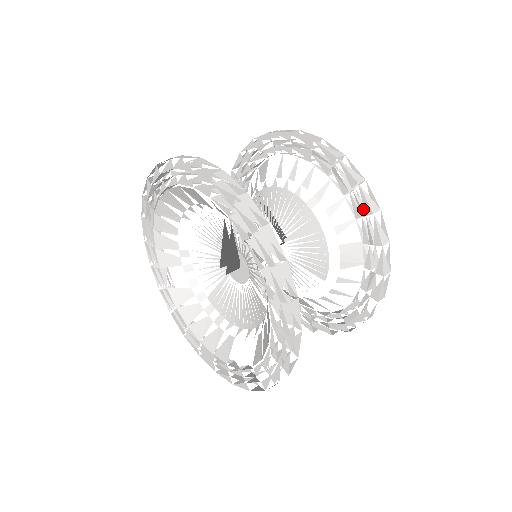
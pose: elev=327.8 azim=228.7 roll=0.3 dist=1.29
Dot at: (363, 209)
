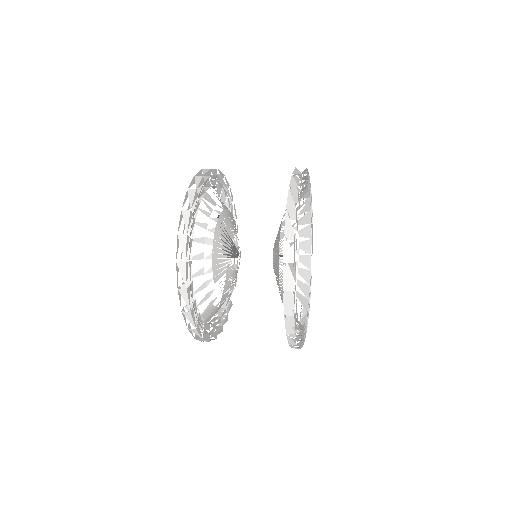
Dot at: occluded
